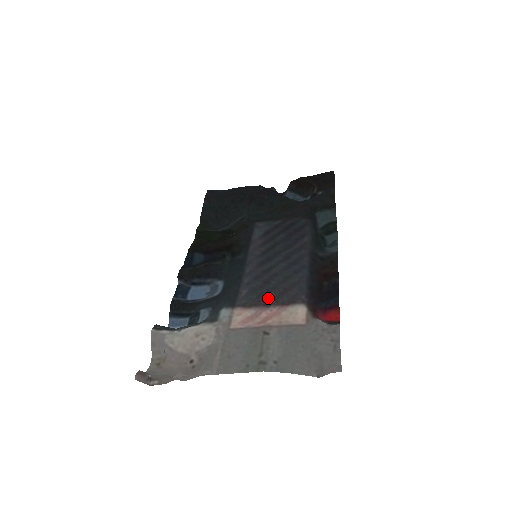
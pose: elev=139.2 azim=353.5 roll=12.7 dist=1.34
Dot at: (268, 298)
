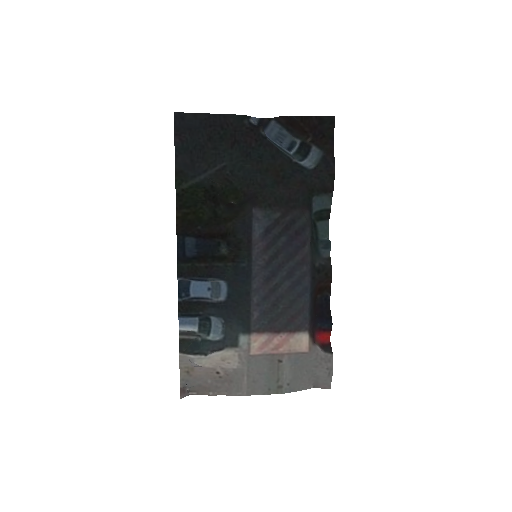
Dot at: (279, 326)
